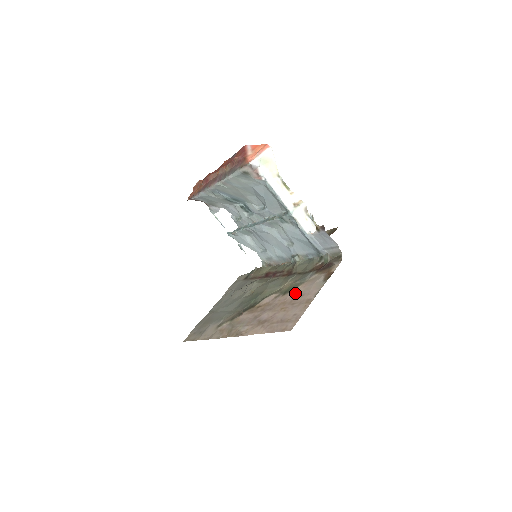
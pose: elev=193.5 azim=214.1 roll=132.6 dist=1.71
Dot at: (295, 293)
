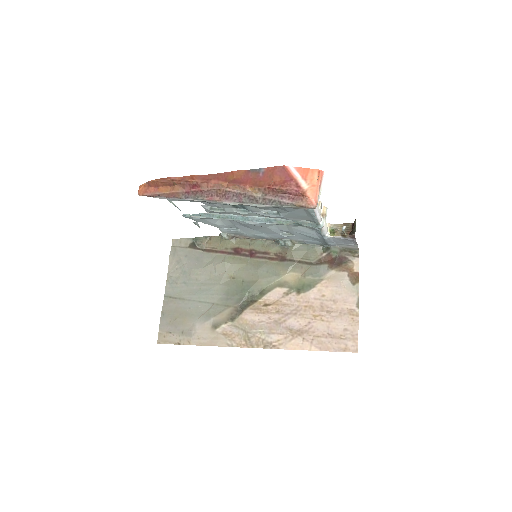
Dot at: (319, 295)
